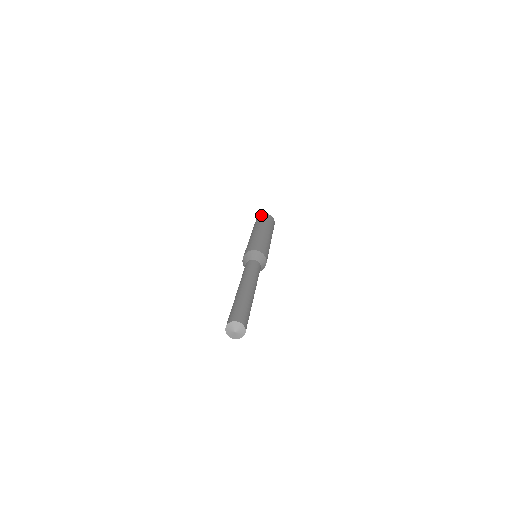
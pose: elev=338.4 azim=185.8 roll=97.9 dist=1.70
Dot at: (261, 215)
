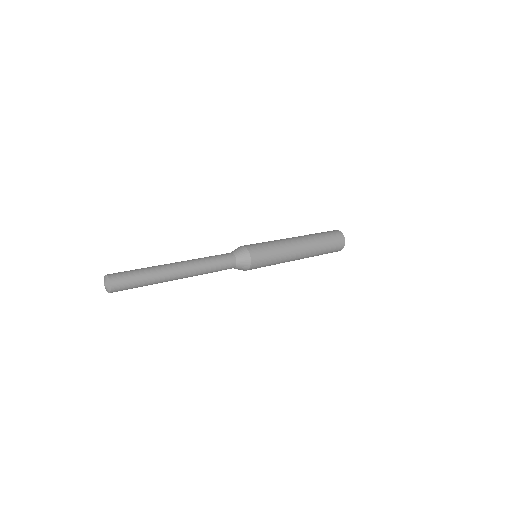
Dot at: occluded
